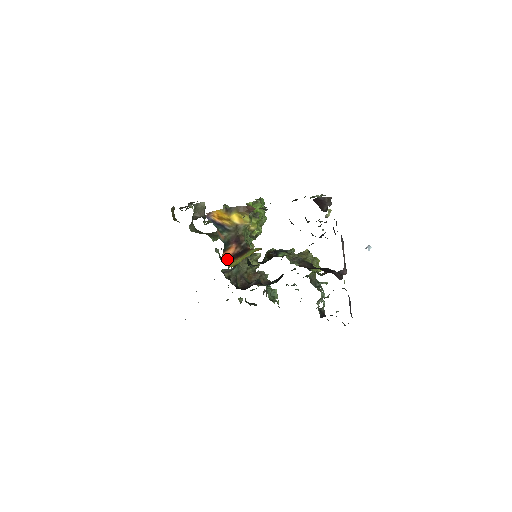
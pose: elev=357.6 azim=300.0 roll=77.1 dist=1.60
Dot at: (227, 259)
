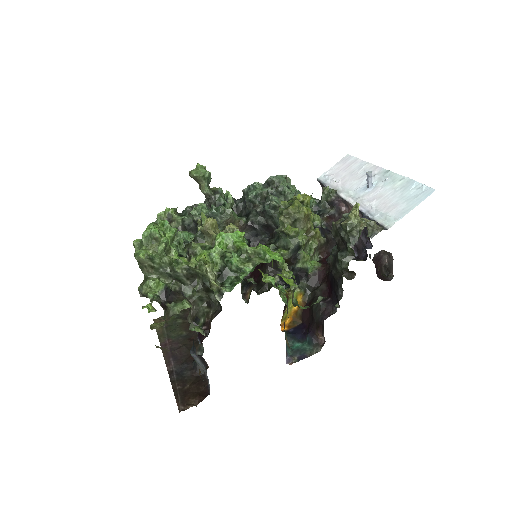
Dot at: occluded
